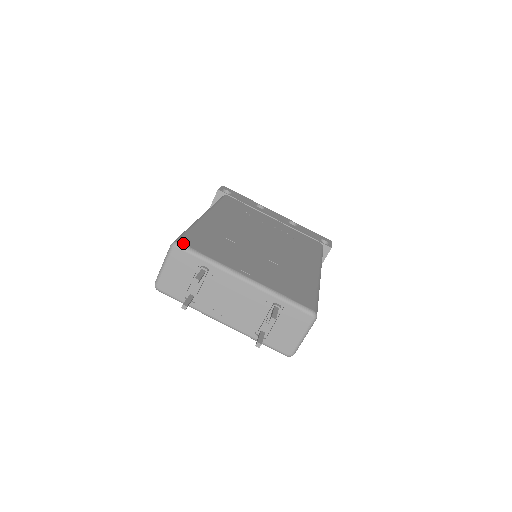
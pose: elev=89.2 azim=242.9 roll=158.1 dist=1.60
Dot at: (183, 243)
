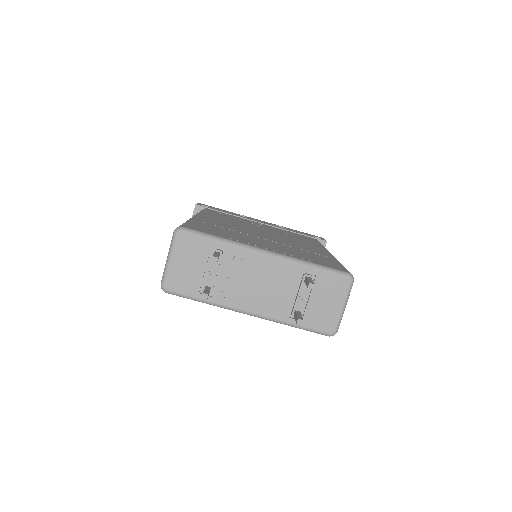
Dot at: (187, 227)
